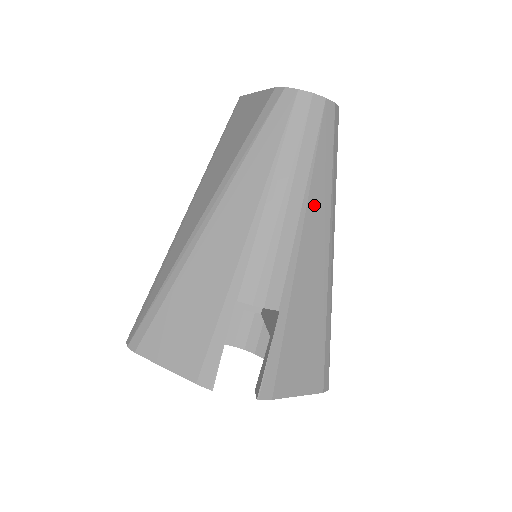
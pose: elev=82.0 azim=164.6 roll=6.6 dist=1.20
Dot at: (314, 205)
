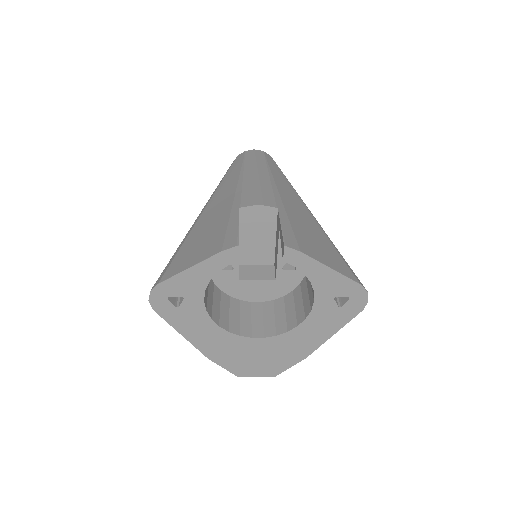
Dot at: (279, 180)
